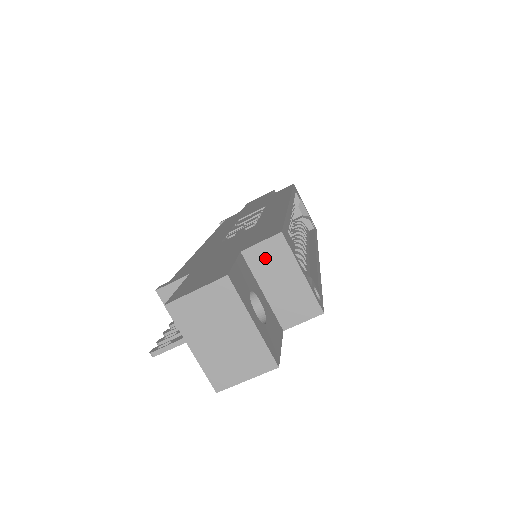
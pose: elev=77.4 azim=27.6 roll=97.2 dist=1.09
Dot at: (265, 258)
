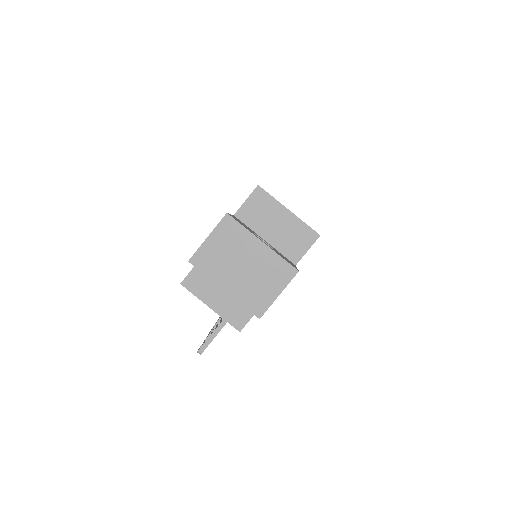
Dot at: (254, 212)
